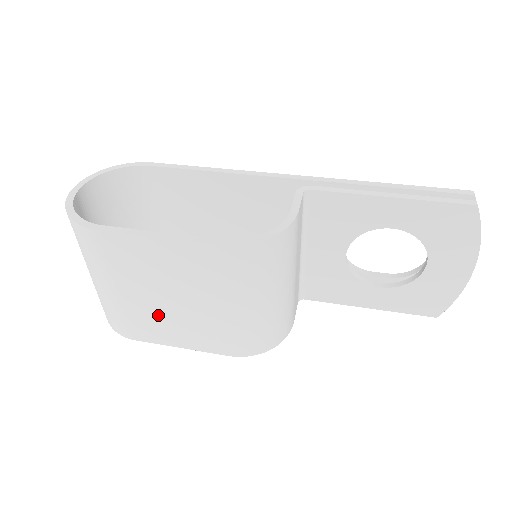
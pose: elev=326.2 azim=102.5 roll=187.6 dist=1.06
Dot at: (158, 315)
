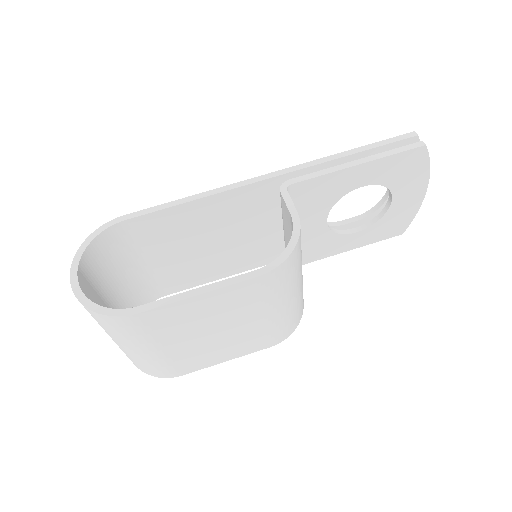
Dot at: (202, 349)
